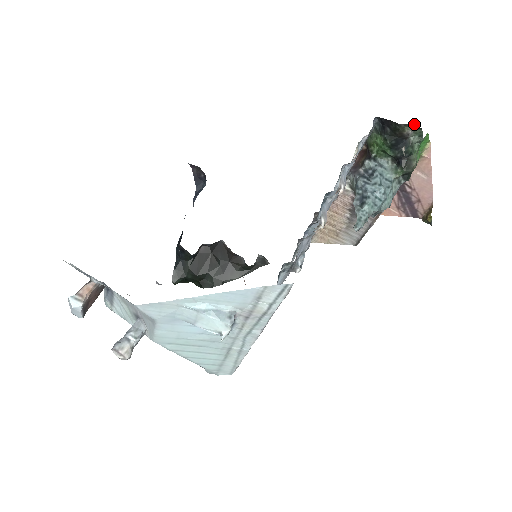
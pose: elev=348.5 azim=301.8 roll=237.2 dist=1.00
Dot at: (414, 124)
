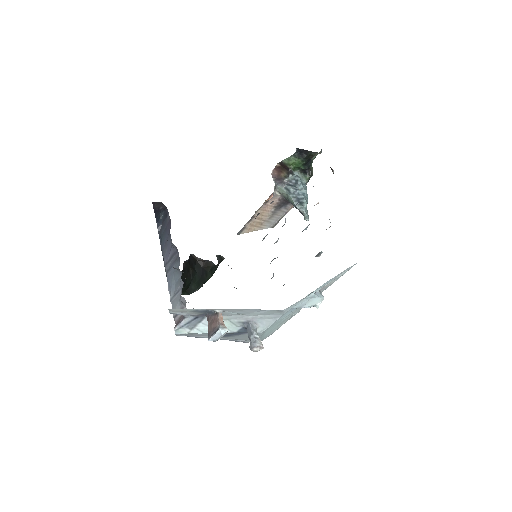
Dot at: (320, 151)
